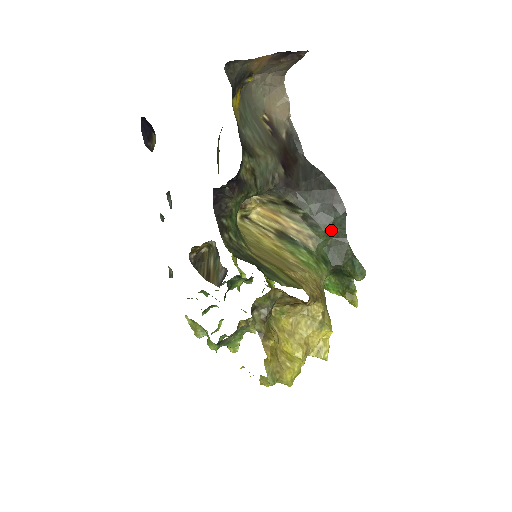
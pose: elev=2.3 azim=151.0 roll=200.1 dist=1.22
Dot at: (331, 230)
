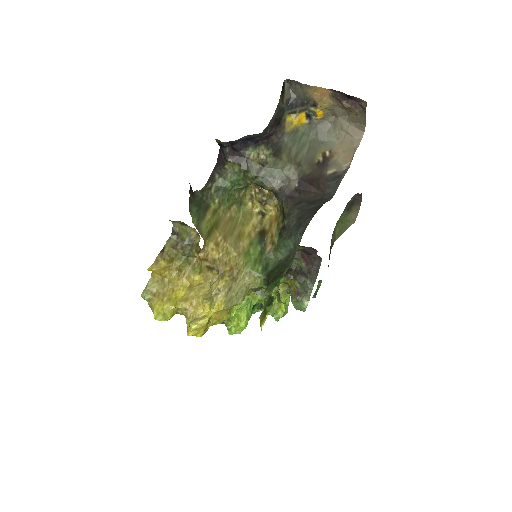
Dot at: (287, 245)
